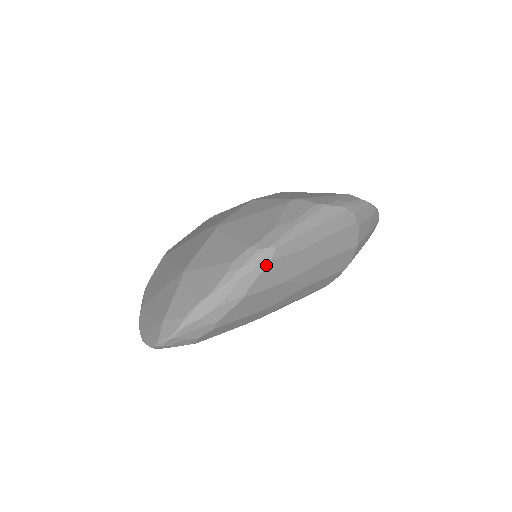
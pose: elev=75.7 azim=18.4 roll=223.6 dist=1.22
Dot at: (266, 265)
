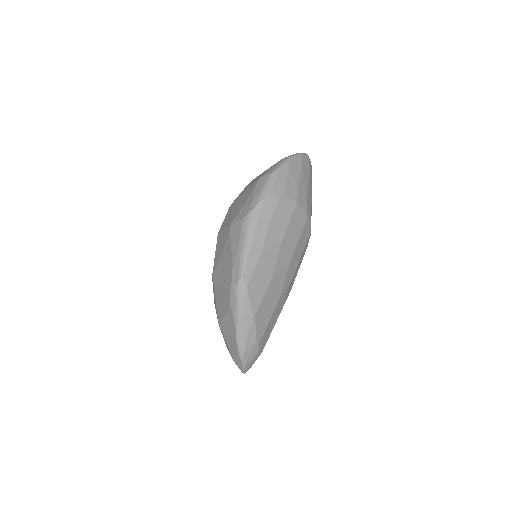
Dot at: (247, 292)
